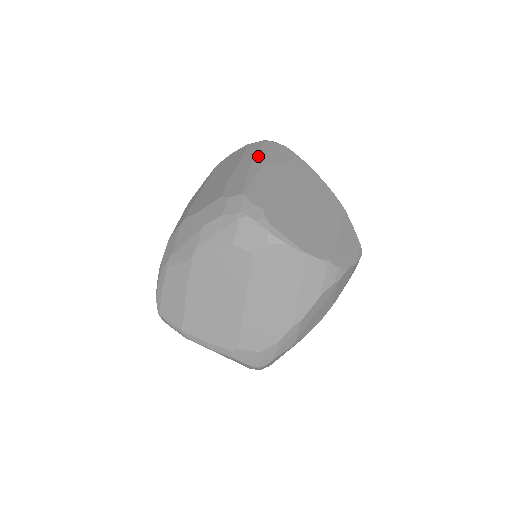
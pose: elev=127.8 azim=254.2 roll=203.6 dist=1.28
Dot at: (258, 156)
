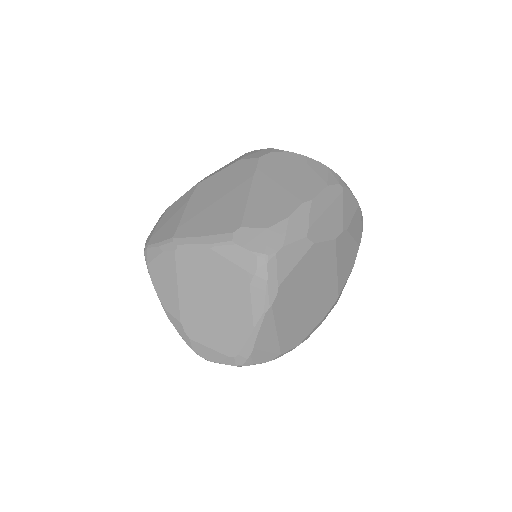
Dot at: occluded
